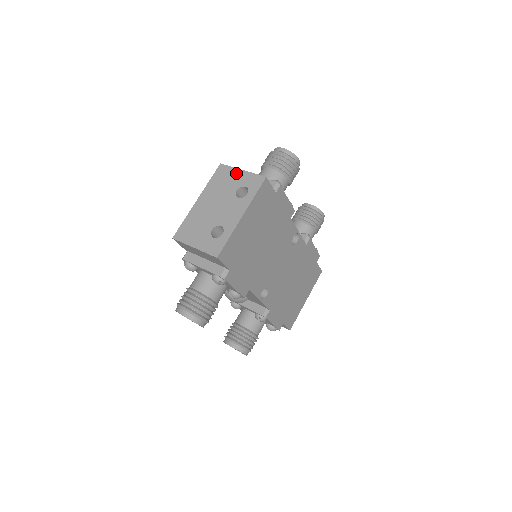
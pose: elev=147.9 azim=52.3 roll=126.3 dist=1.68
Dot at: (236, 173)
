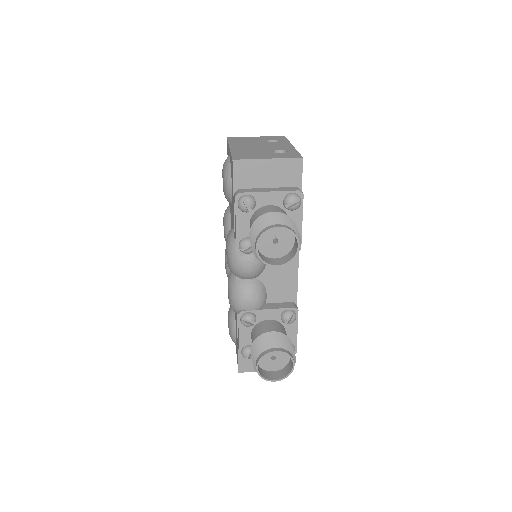
Dot at: (252, 137)
